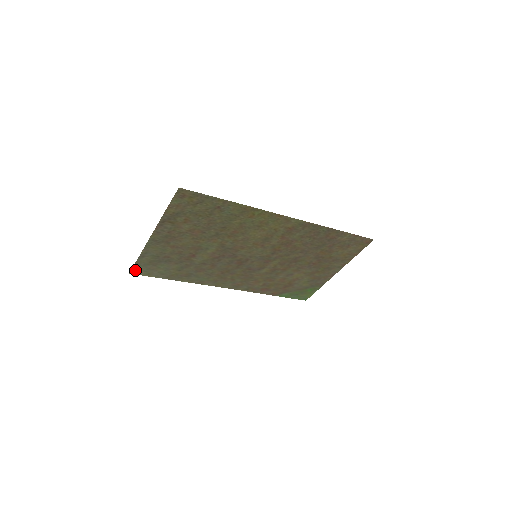
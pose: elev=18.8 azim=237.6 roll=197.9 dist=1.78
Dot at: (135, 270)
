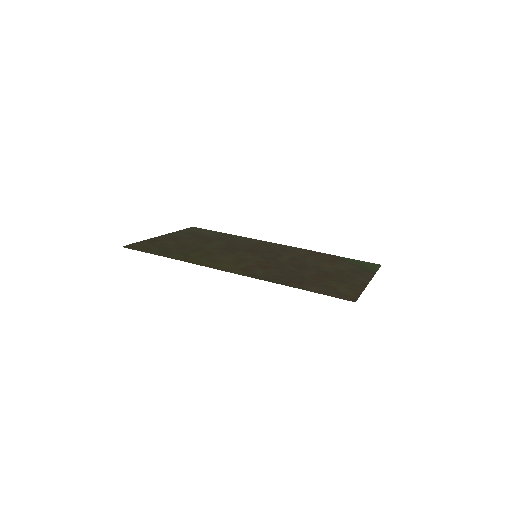
Dot at: (193, 228)
